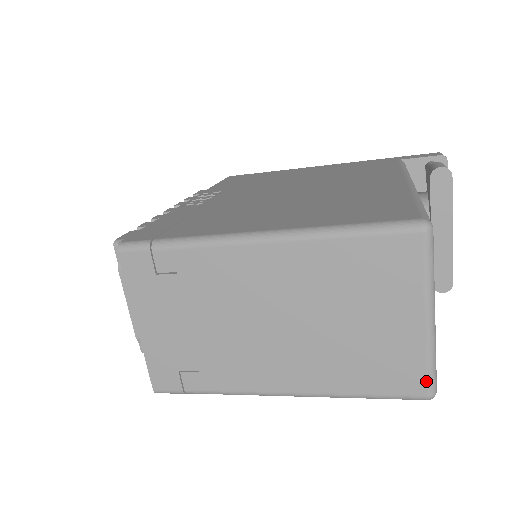
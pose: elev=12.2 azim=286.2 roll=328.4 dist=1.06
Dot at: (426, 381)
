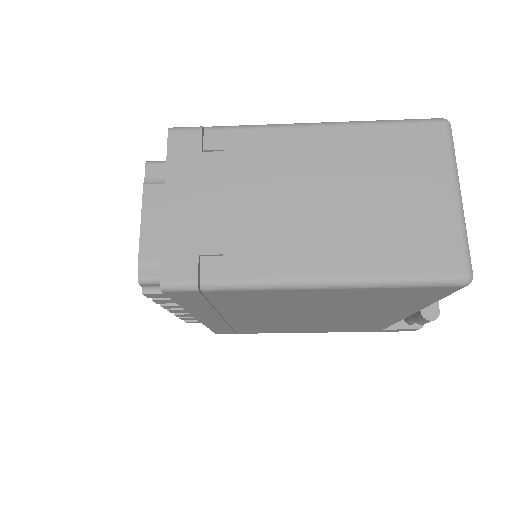
Dot at: (463, 257)
